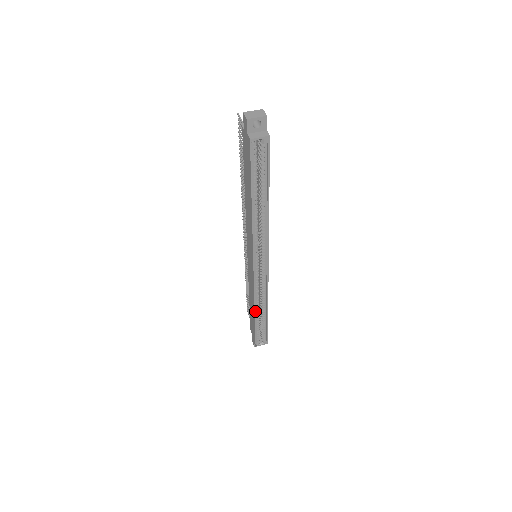
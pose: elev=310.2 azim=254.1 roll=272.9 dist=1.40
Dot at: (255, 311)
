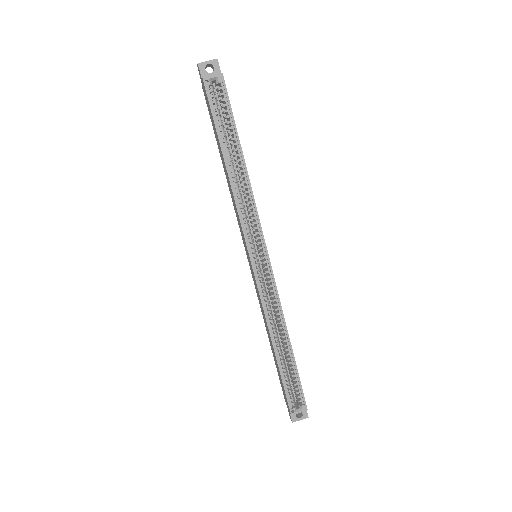
Dot at: (272, 341)
